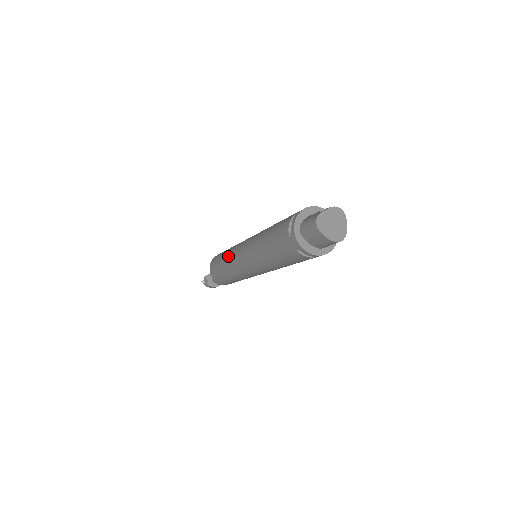
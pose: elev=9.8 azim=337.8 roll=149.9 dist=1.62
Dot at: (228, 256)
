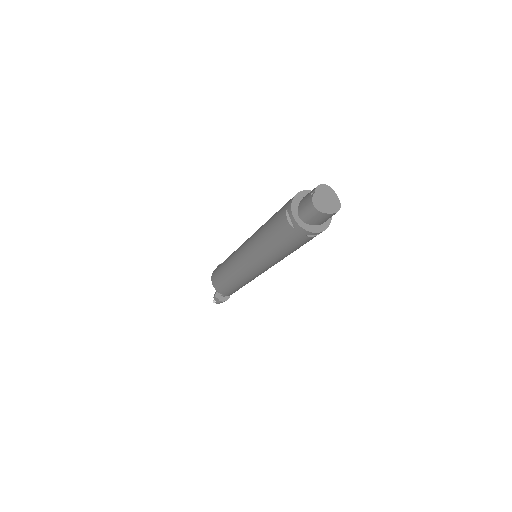
Dot at: (231, 270)
